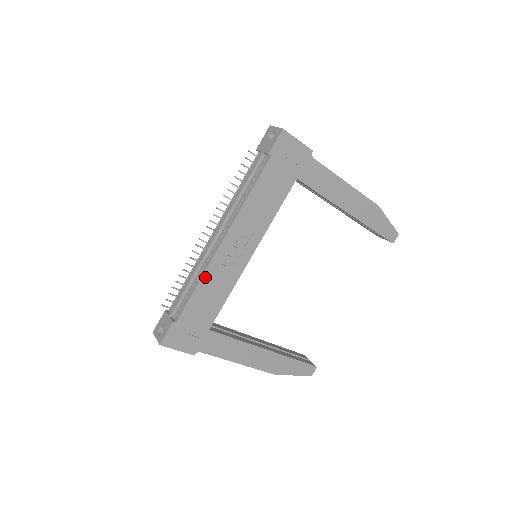
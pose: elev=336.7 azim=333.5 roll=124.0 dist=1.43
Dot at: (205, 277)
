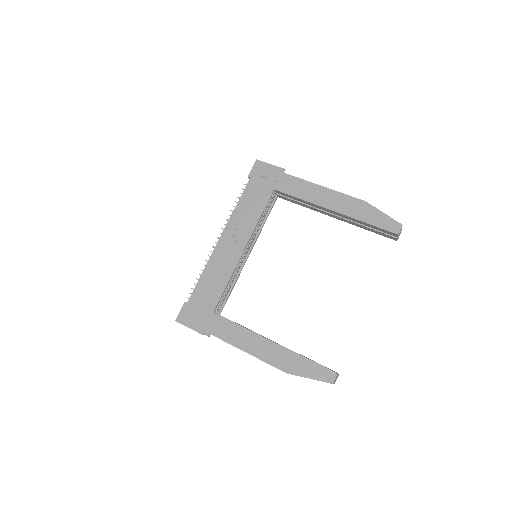
Dot at: (208, 266)
